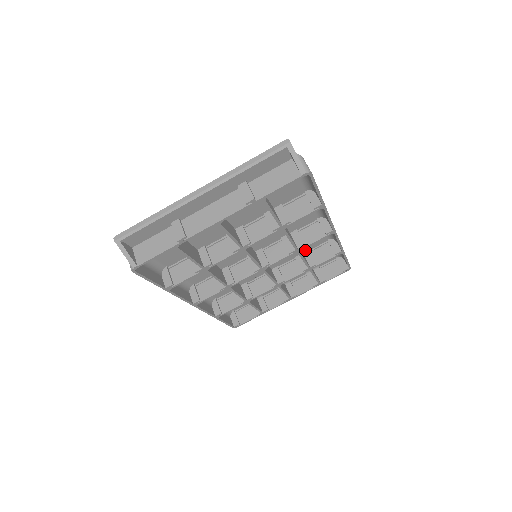
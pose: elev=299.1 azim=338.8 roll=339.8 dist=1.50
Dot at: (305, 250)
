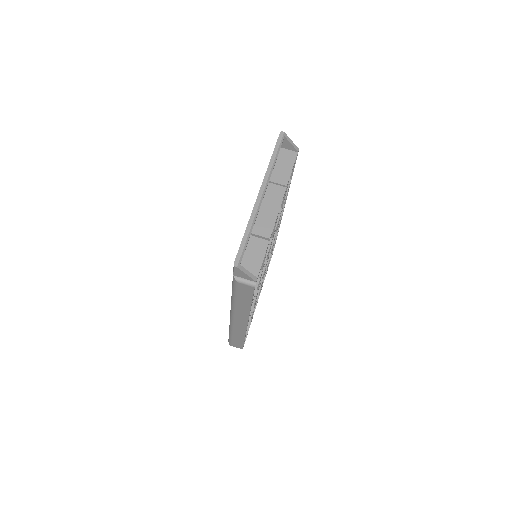
Dot at: occluded
